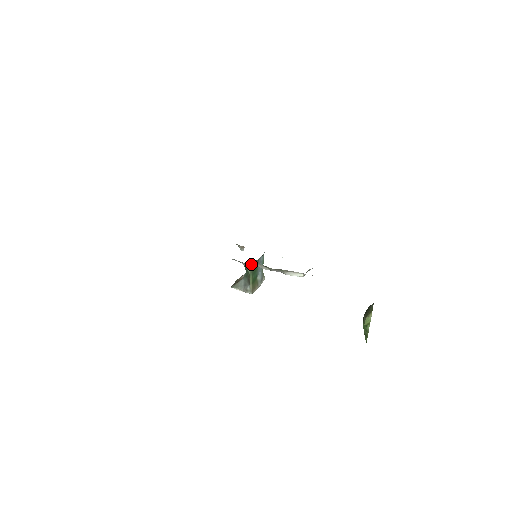
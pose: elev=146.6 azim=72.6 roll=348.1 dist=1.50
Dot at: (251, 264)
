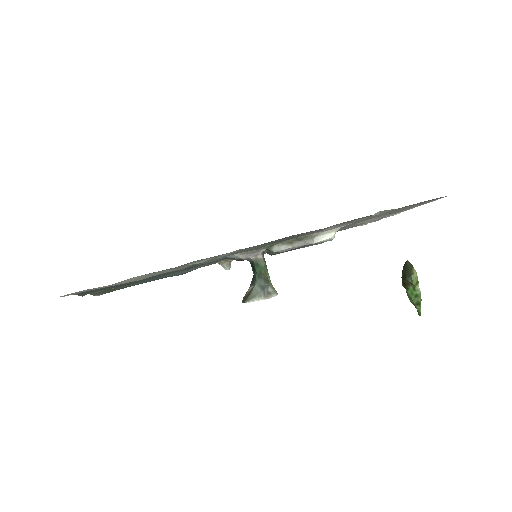
Dot at: (262, 254)
